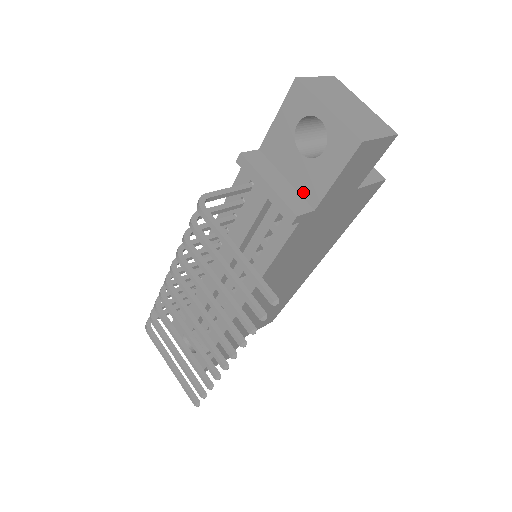
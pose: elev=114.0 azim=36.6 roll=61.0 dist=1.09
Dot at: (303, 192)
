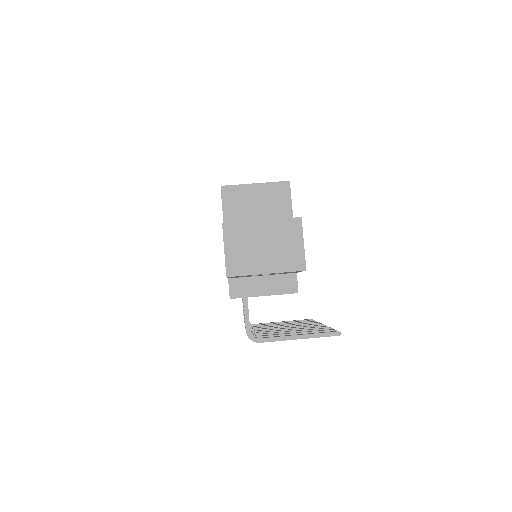
Dot at: (281, 274)
